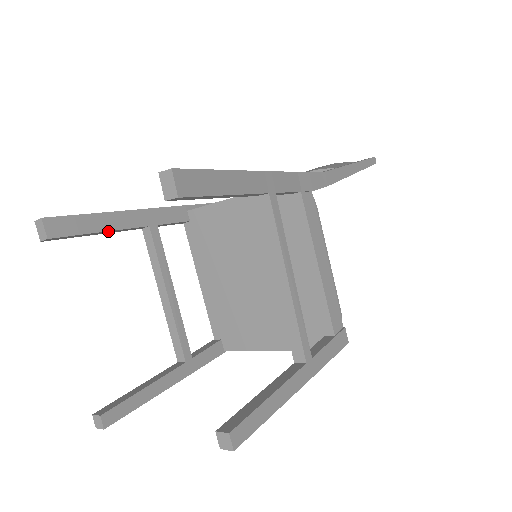
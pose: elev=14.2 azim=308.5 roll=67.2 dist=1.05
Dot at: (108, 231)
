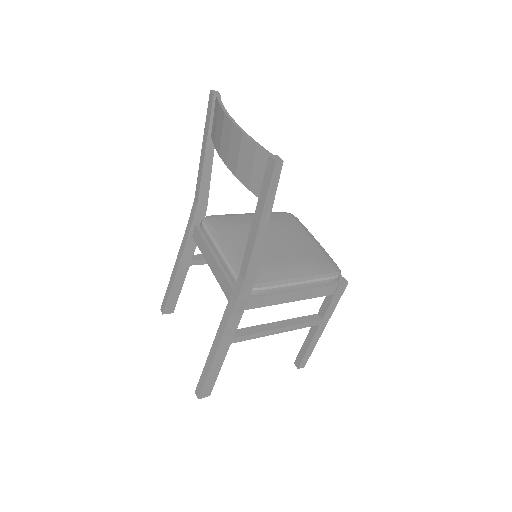
Dot at: occluded
